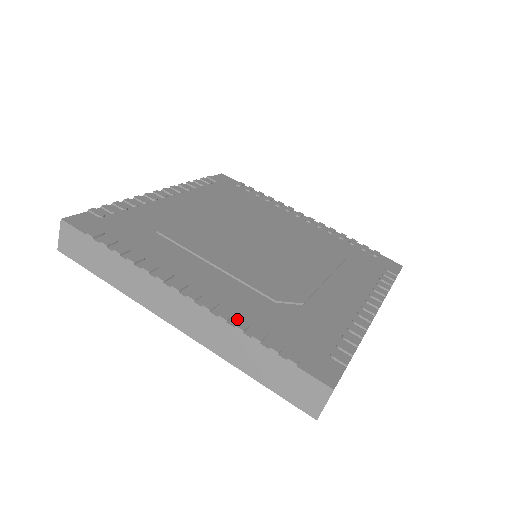
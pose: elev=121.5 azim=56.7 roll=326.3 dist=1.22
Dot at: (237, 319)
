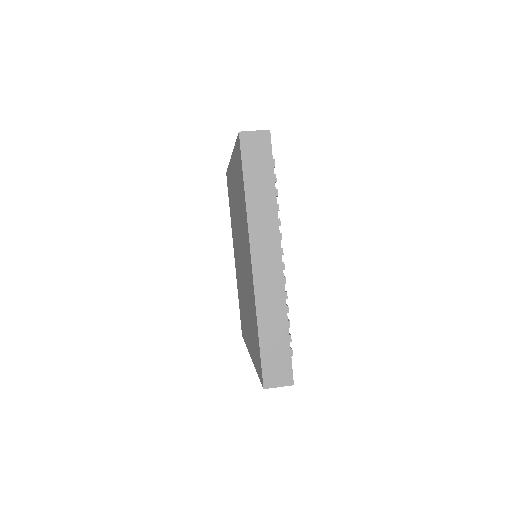
Dot at: occluded
